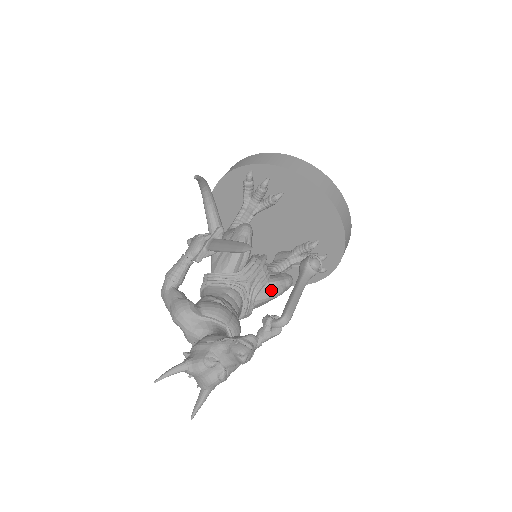
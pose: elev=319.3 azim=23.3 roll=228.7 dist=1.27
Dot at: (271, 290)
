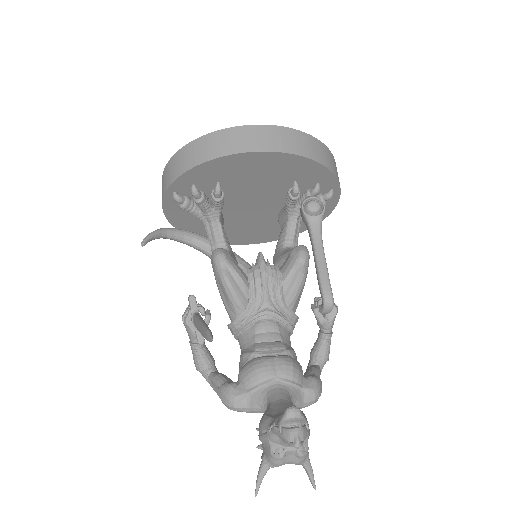
Dot at: (292, 285)
